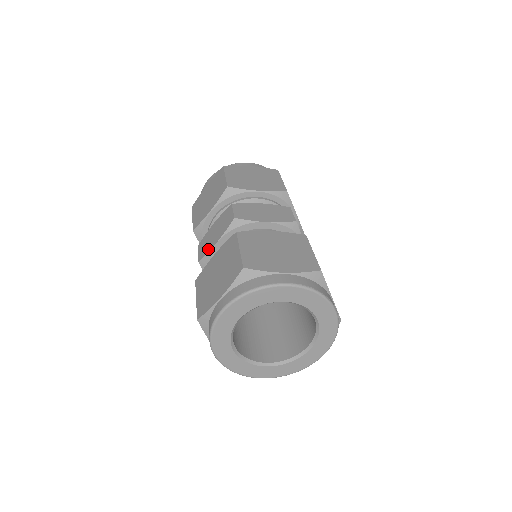
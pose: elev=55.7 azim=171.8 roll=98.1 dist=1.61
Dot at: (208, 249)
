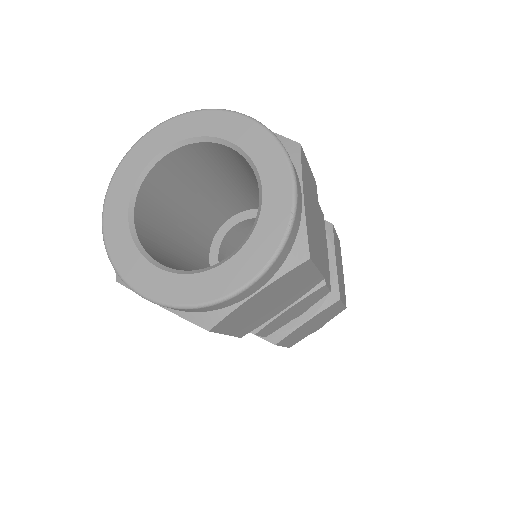
Dot at: occluded
